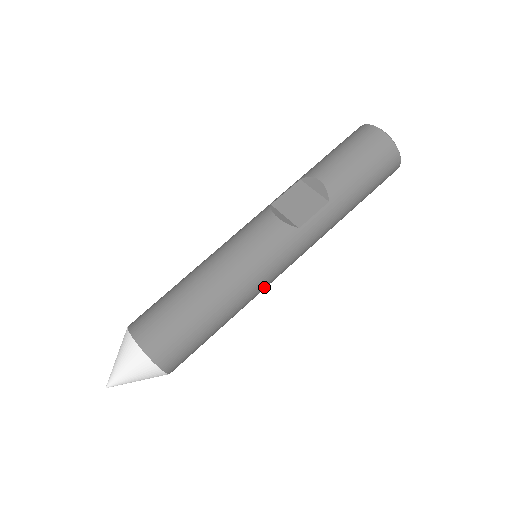
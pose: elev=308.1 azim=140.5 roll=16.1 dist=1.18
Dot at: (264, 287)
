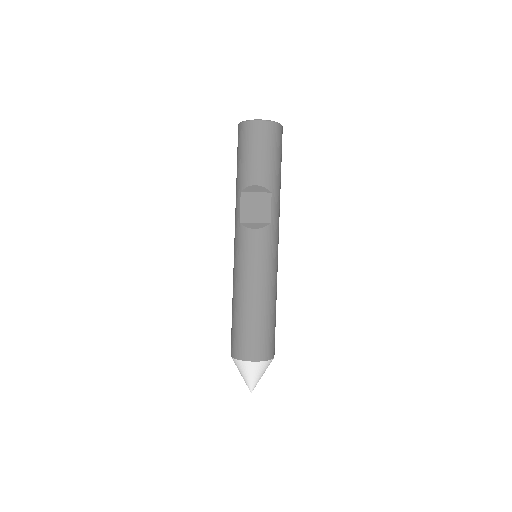
Dot at: (277, 268)
